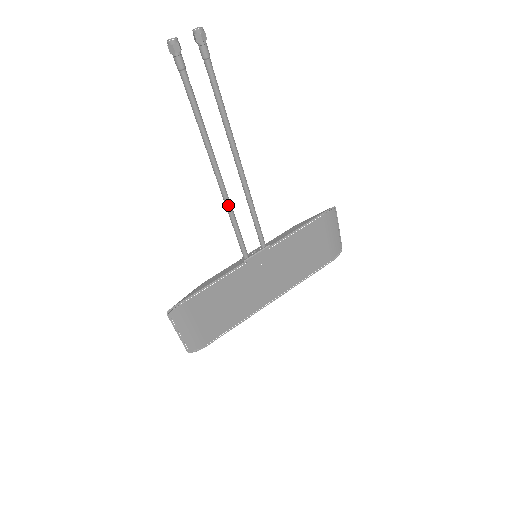
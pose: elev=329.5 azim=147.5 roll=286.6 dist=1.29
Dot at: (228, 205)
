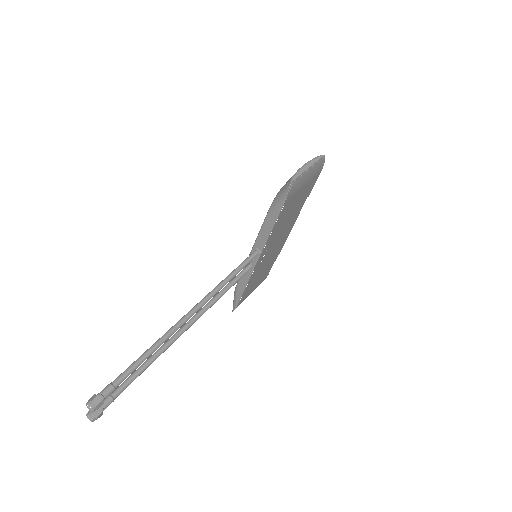
Dot at: (212, 305)
